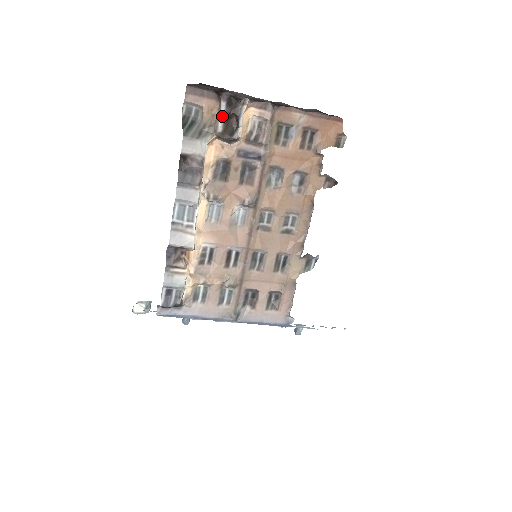
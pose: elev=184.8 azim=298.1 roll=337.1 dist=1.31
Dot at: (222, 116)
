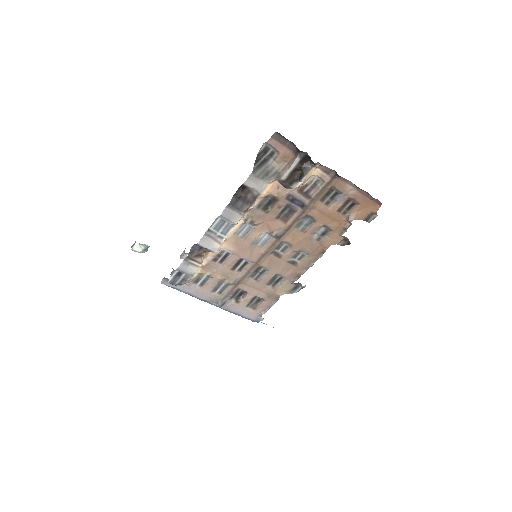
Dot at: (291, 168)
